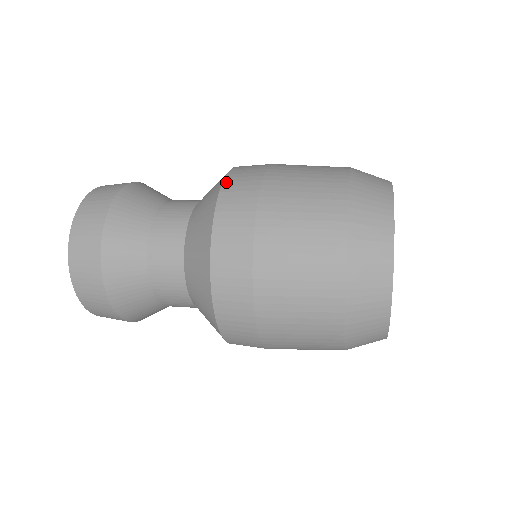
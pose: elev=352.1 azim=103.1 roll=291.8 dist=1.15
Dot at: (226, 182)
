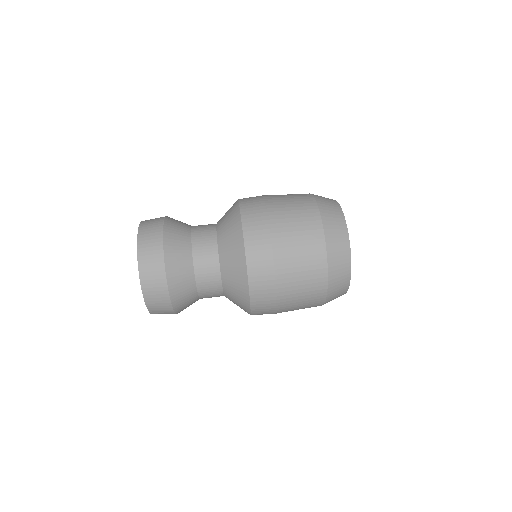
Dot at: (250, 273)
